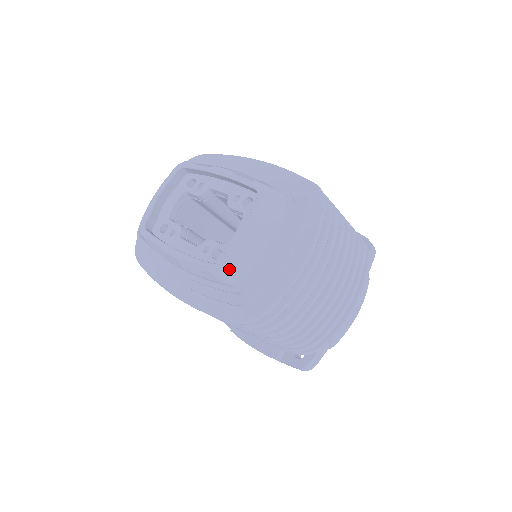
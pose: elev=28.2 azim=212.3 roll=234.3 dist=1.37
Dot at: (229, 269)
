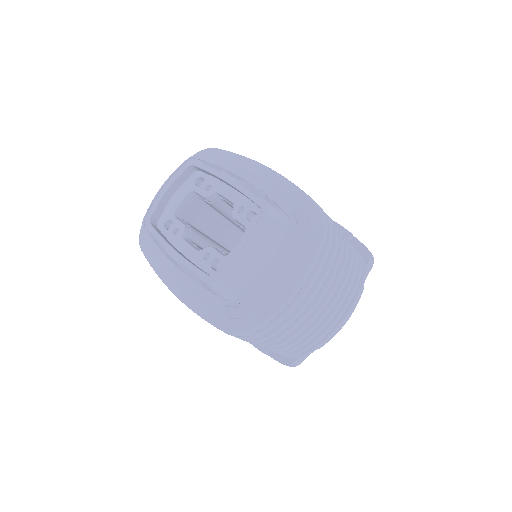
Dot at: (225, 285)
